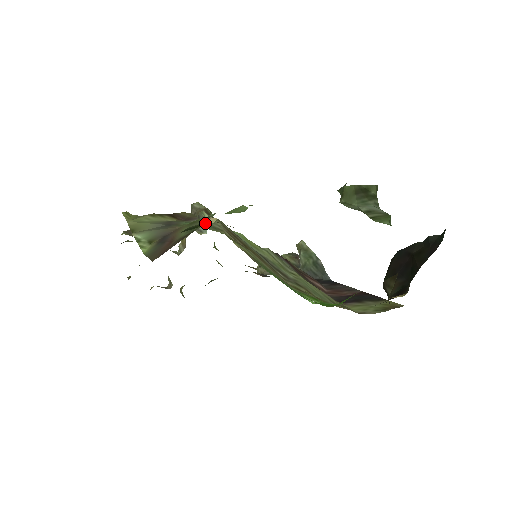
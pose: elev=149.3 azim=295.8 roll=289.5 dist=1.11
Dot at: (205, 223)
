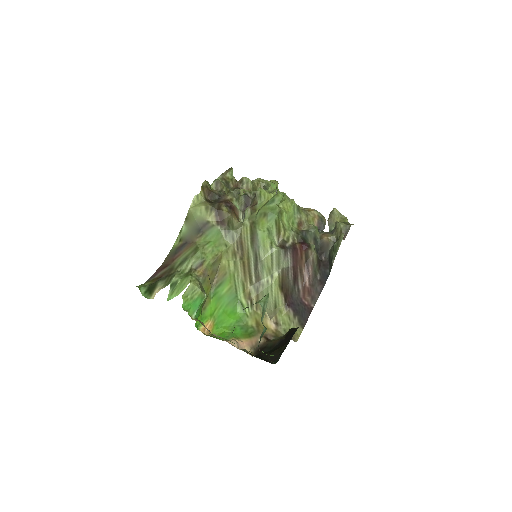
Dot at: (153, 293)
